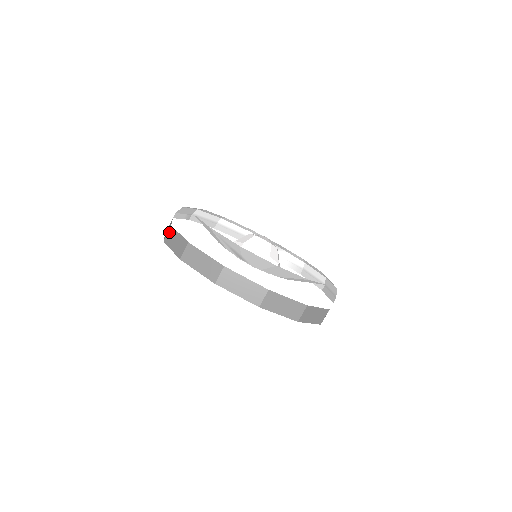
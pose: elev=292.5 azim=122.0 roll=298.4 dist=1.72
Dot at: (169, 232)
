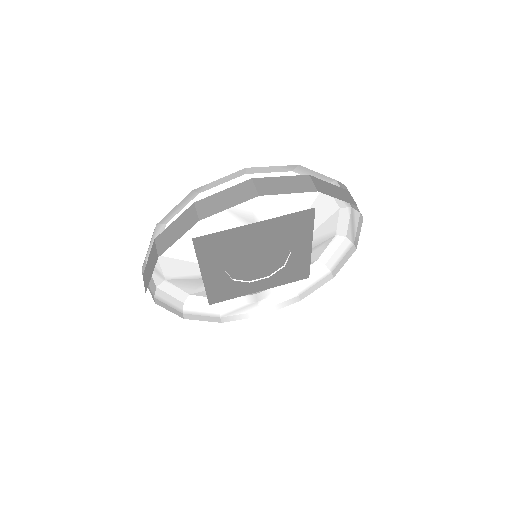
Dot at: (158, 243)
